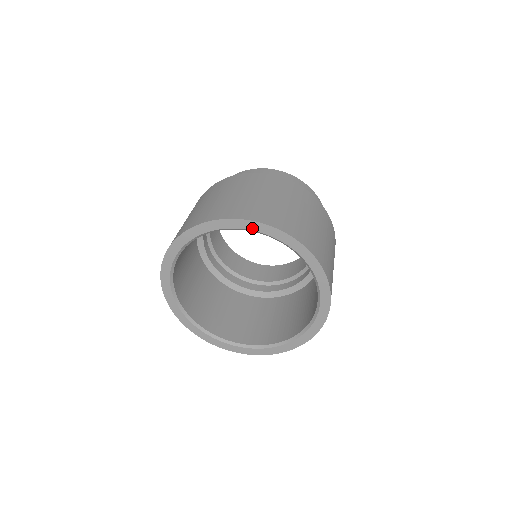
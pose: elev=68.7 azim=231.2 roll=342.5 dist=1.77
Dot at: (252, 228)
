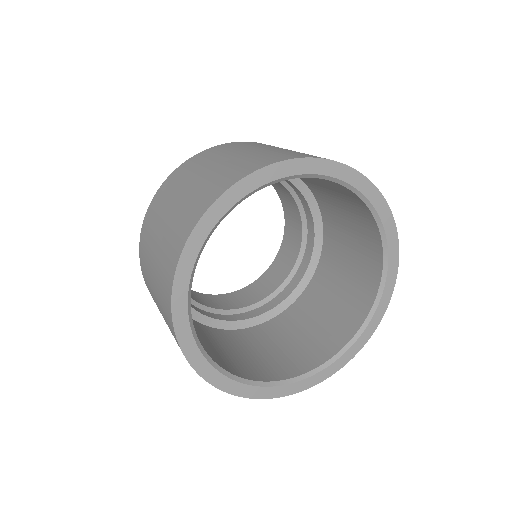
Dot at: (341, 176)
